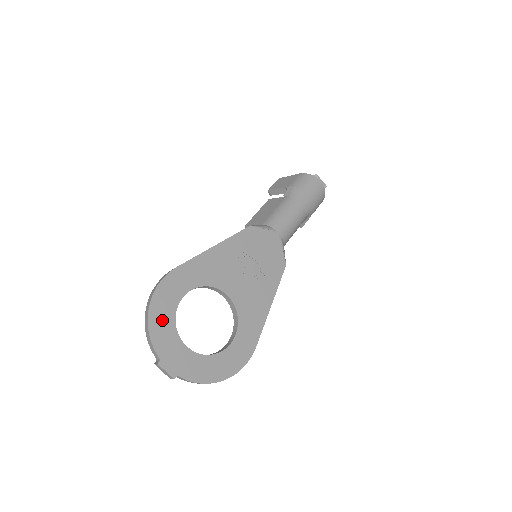
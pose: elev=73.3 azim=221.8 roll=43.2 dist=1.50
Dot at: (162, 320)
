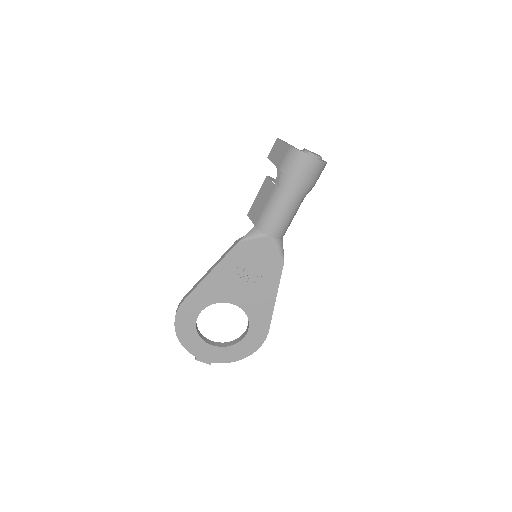
Dot at: (188, 336)
